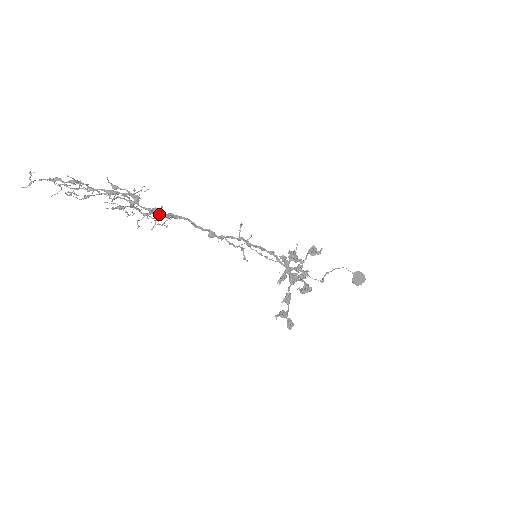
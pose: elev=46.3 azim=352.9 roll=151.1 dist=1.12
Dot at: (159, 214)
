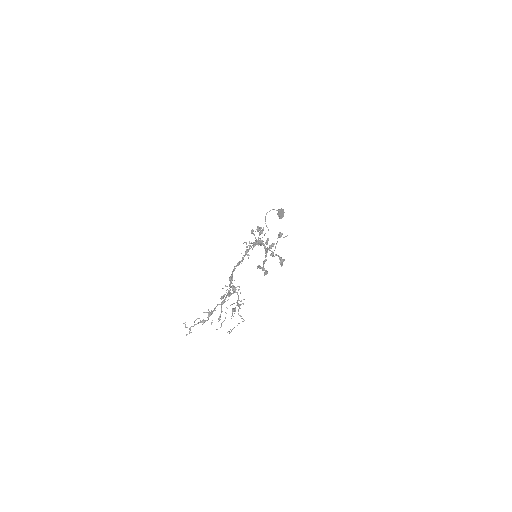
Dot at: occluded
